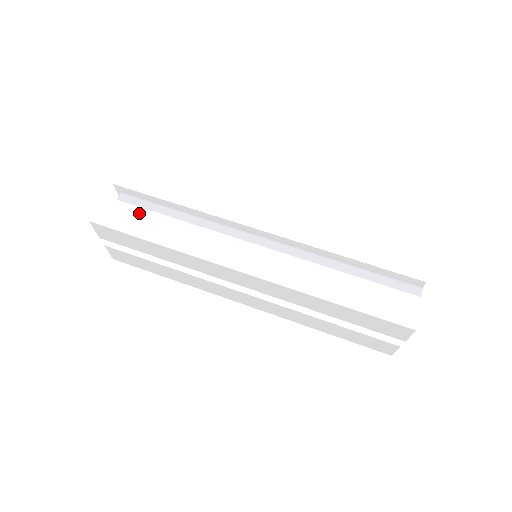
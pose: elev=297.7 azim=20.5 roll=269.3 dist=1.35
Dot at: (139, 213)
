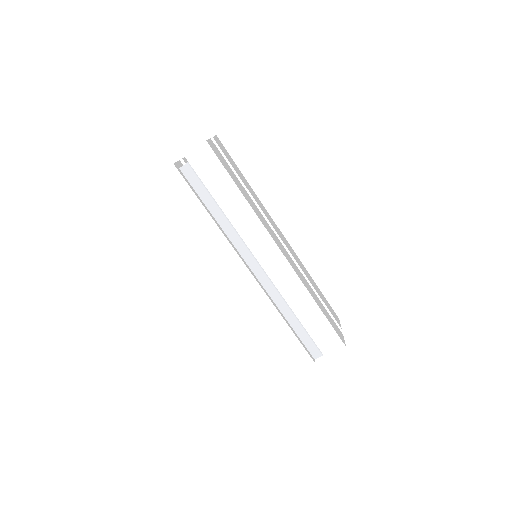
Dot at: (190, 196)
